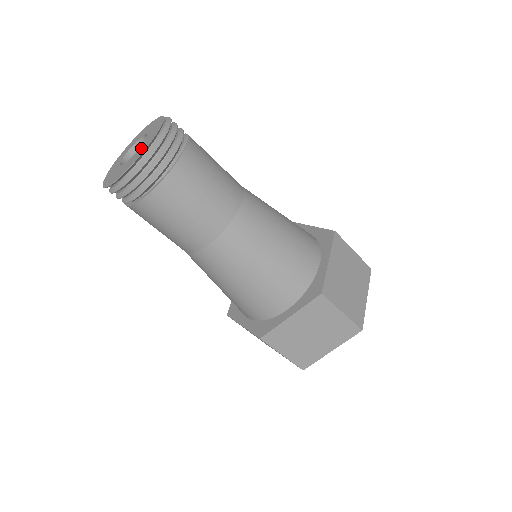
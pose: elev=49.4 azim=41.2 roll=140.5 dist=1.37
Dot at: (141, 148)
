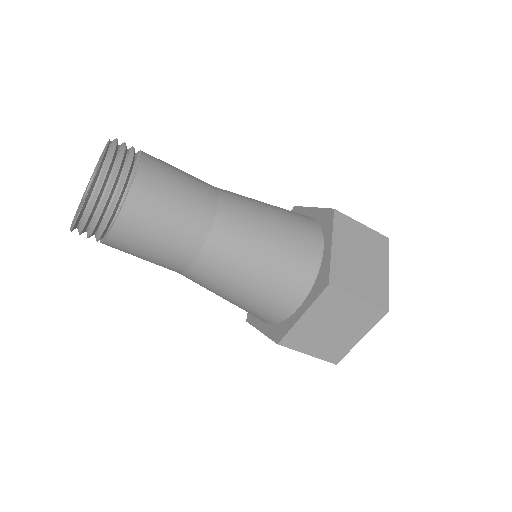
Dot at: (91, 182)
